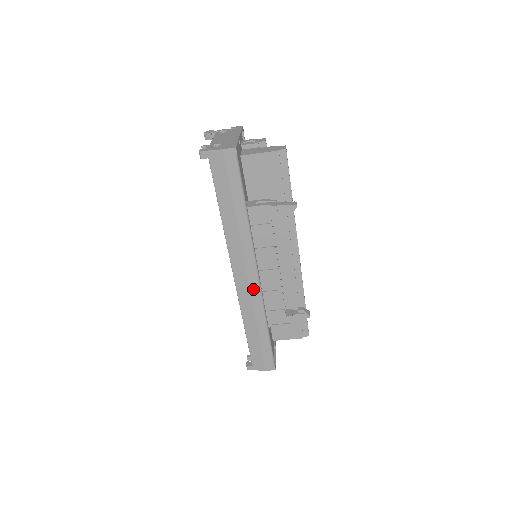
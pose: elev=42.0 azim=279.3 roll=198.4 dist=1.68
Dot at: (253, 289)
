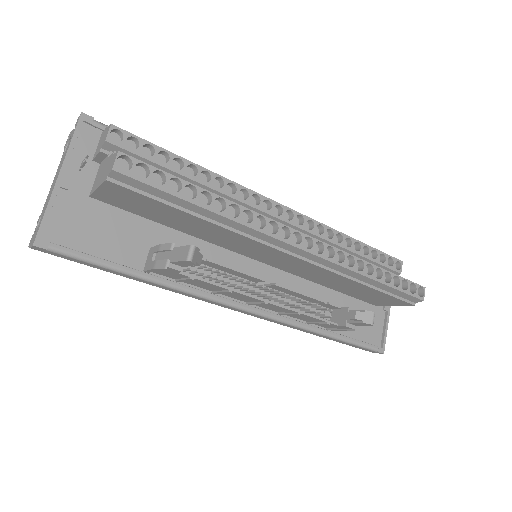
Dot at: (261, 318)
